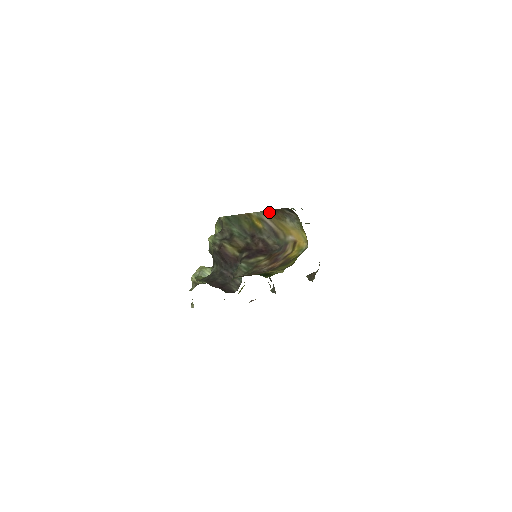
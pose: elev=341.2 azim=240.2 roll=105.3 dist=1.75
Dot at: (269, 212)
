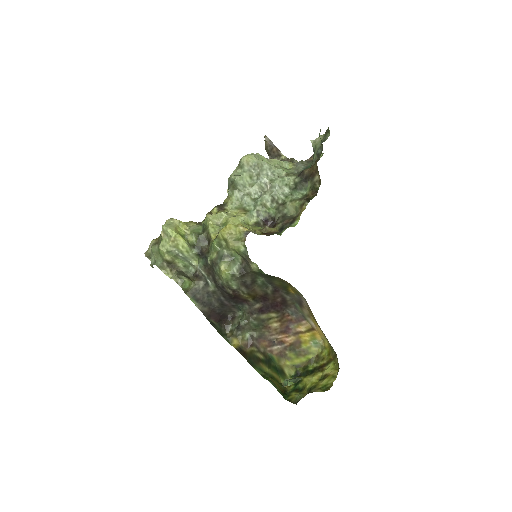
Dot at: occluded
